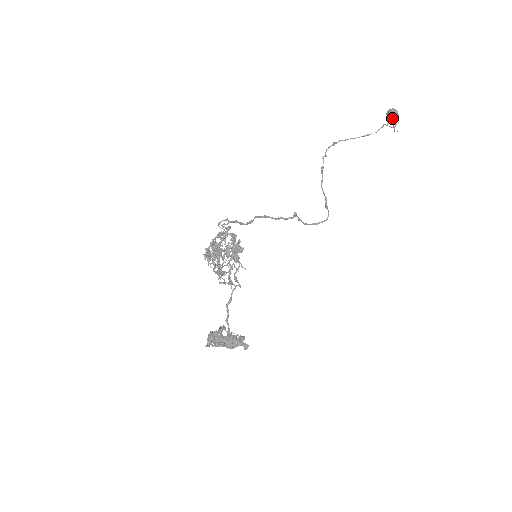
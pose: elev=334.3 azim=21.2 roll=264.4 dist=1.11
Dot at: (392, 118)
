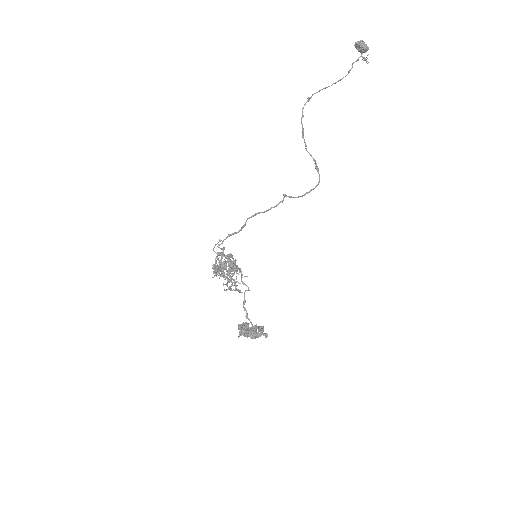
Dot at: (361, 52)
